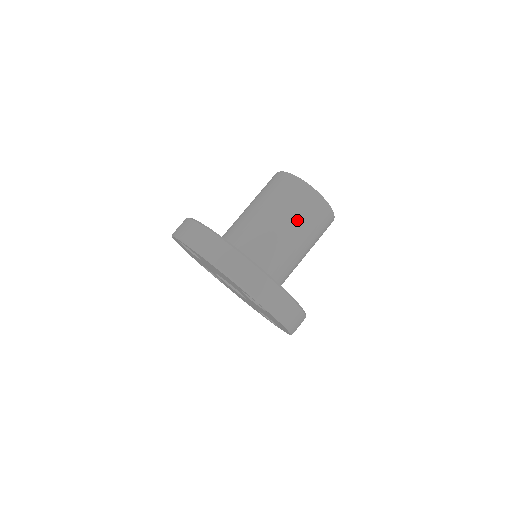
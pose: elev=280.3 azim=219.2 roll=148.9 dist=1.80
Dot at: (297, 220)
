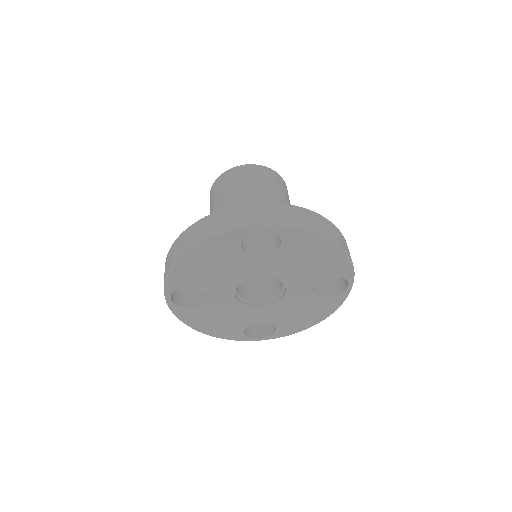
Dot at: (242, 189)
